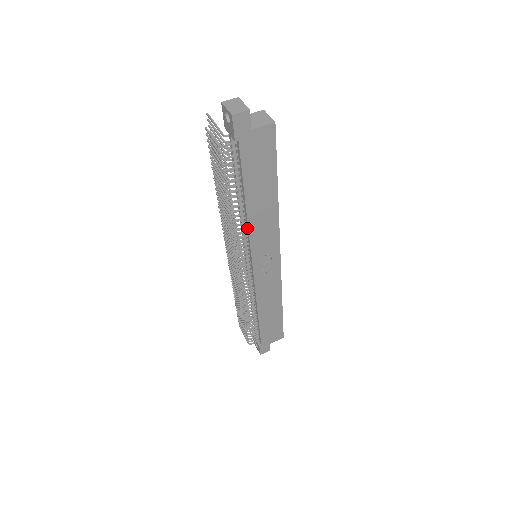
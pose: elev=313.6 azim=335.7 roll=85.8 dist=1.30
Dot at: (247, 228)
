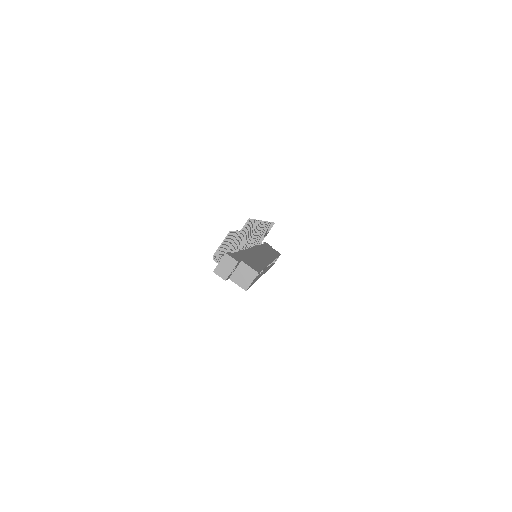
Dot at: occluded
